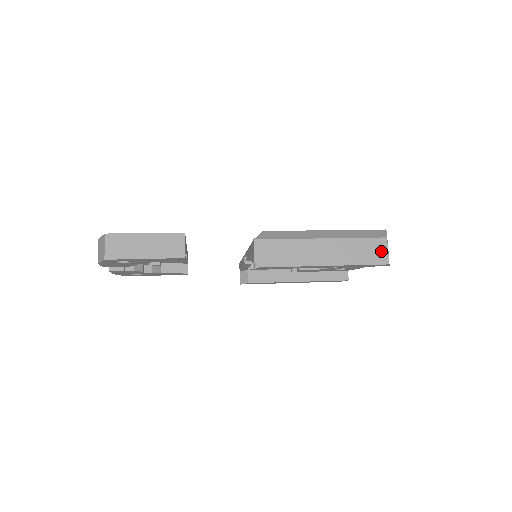
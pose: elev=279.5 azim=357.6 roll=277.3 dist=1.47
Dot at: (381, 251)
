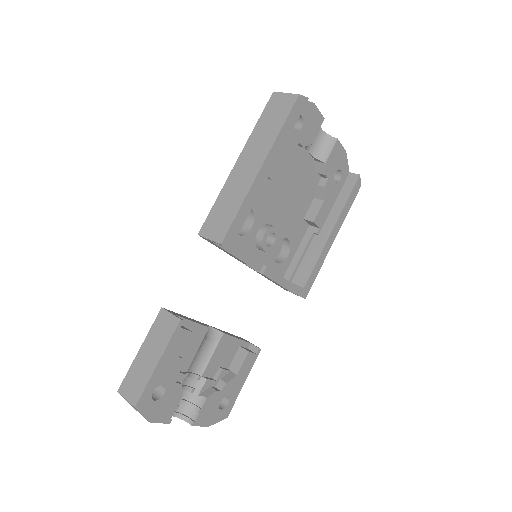
Dot at: (282, 101)
